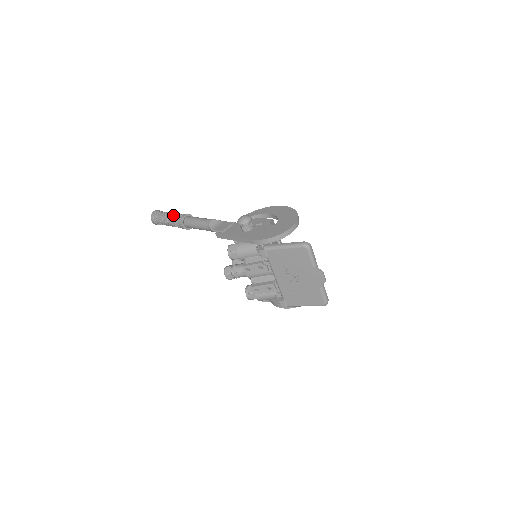
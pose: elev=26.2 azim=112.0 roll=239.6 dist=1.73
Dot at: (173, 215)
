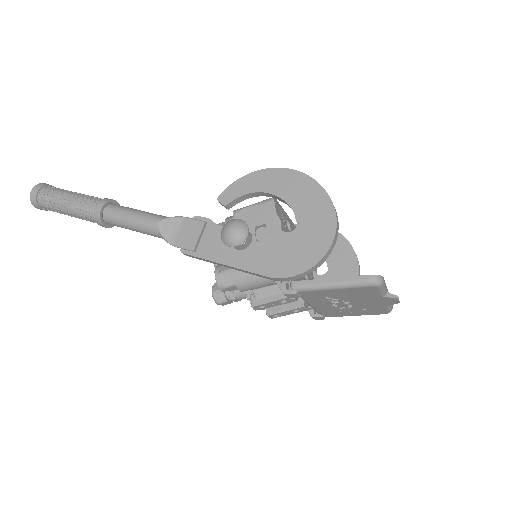
Dot at: (76, 204)
